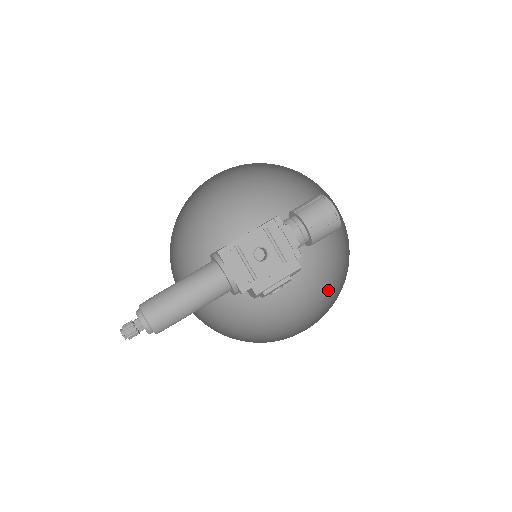
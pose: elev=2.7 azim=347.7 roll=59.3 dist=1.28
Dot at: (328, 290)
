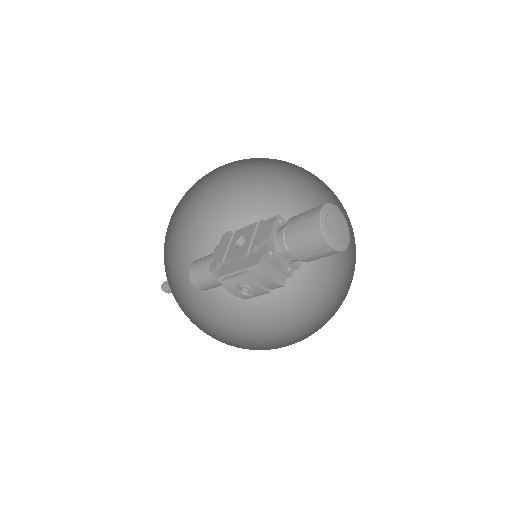
Dot at: occluded
